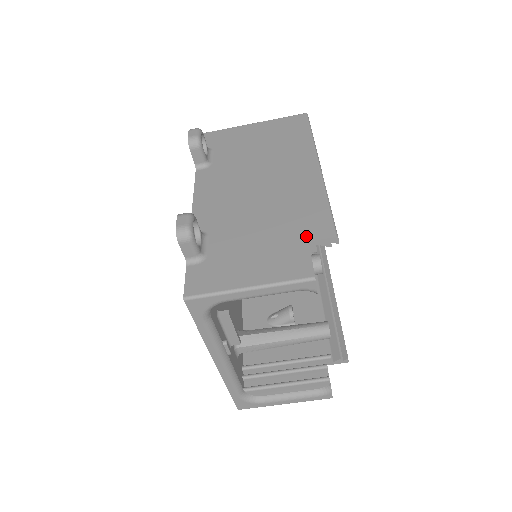
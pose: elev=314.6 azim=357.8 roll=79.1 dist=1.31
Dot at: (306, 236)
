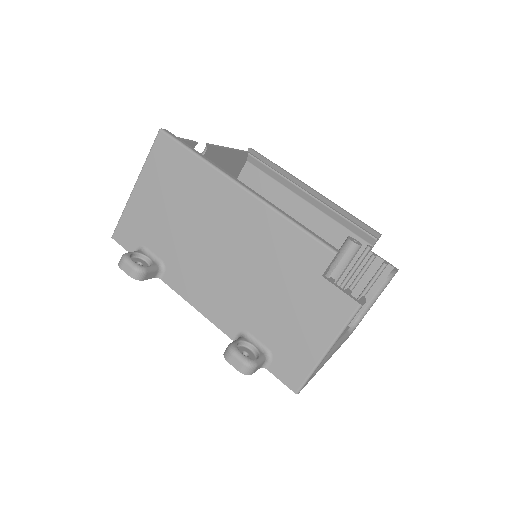
Dot at: (314, 273)
